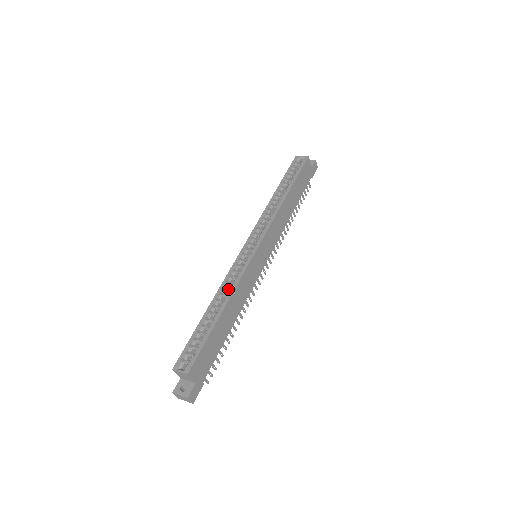
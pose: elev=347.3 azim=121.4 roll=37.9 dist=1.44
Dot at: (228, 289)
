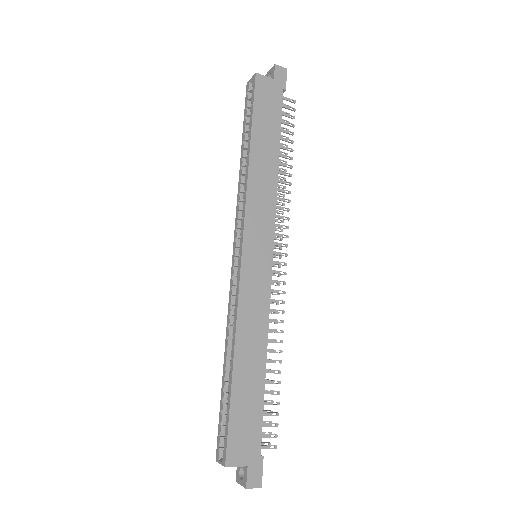
Dot at: occluded
